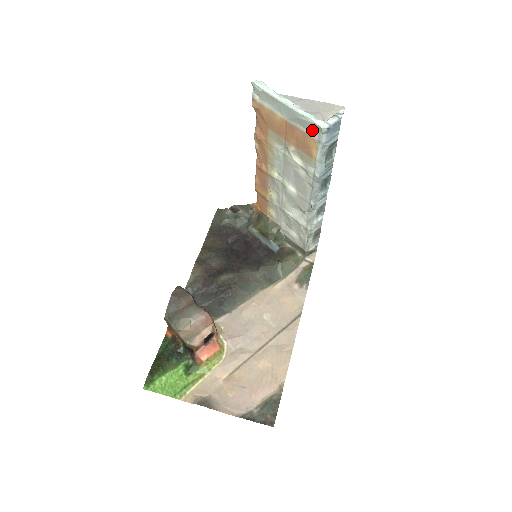
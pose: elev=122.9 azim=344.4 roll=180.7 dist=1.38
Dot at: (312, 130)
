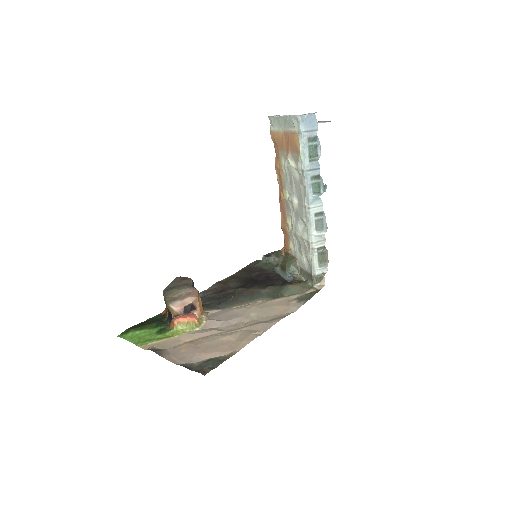
Dot at: (294, 124)
